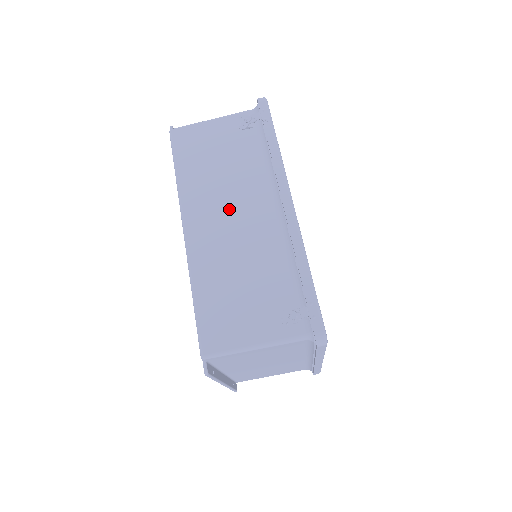
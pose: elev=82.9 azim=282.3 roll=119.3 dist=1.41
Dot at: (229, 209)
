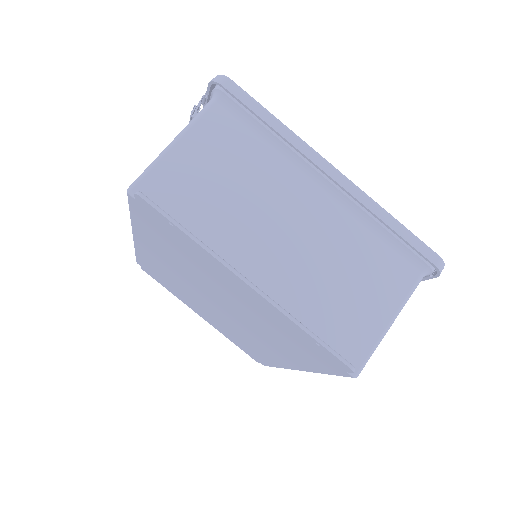
Dot at: occluded
